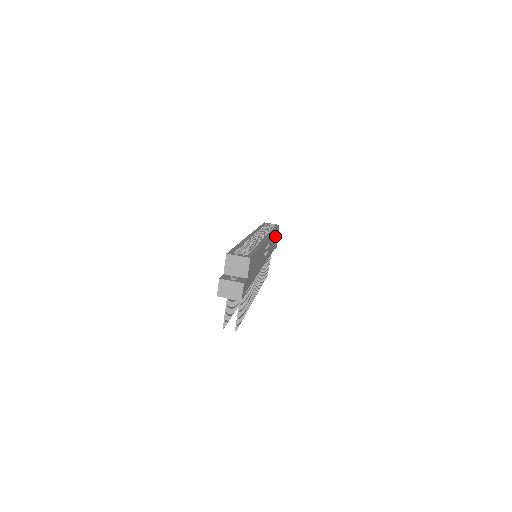
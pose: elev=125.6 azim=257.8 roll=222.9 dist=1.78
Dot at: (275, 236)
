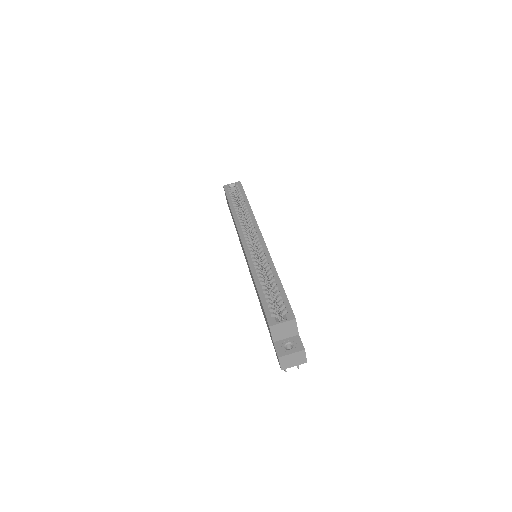
Dot at: occluded
